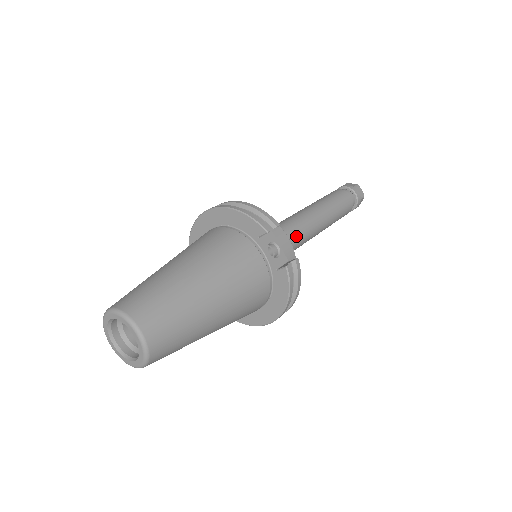
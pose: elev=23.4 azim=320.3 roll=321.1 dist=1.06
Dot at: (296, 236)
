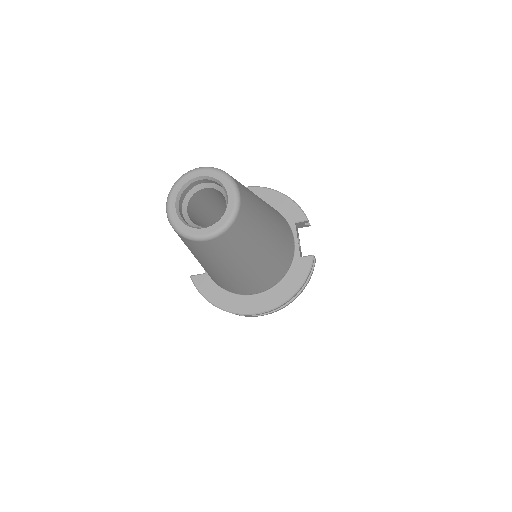
Dot at: occluded
